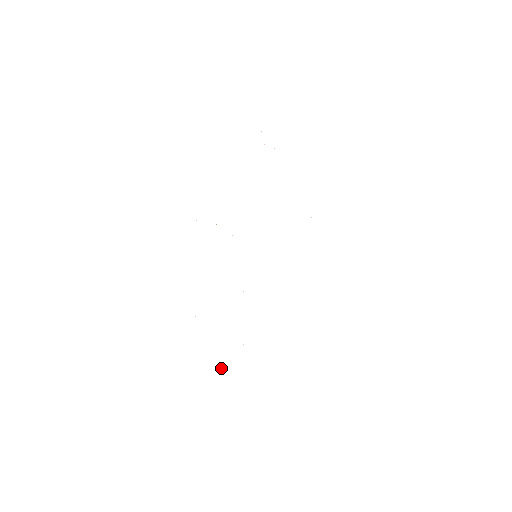
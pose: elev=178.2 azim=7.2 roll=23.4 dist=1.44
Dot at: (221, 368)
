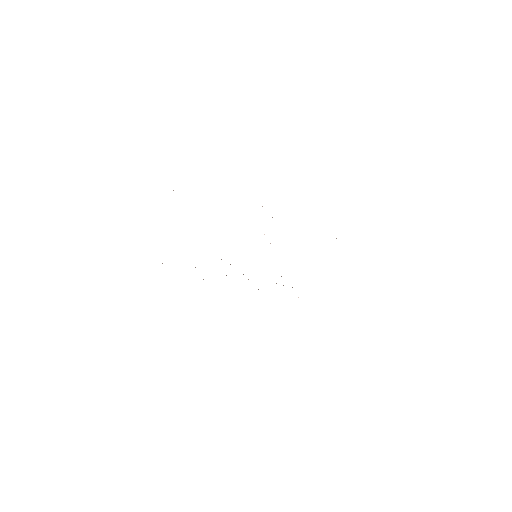
Dot at: occluded
